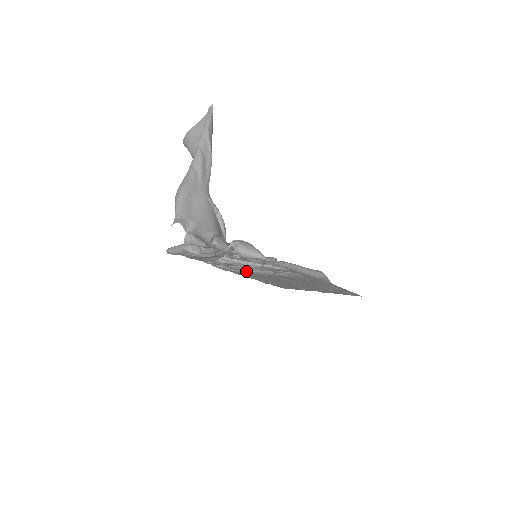
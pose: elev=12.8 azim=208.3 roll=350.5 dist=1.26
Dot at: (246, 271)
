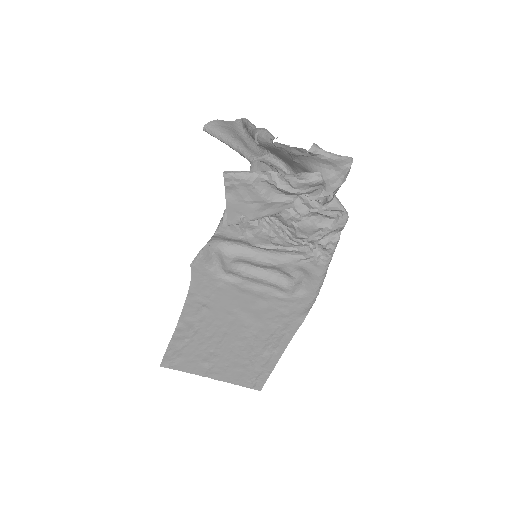
Dot at: (237, 269)
